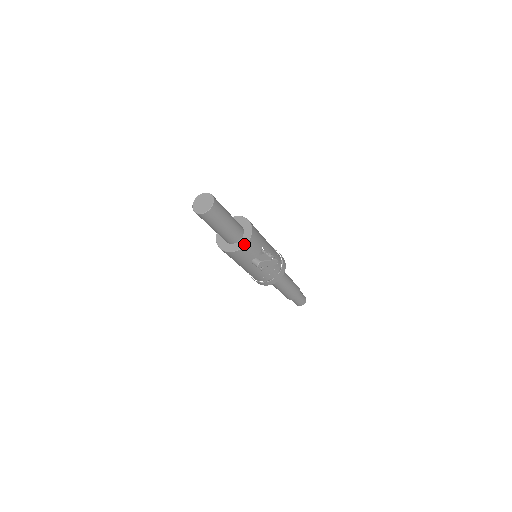
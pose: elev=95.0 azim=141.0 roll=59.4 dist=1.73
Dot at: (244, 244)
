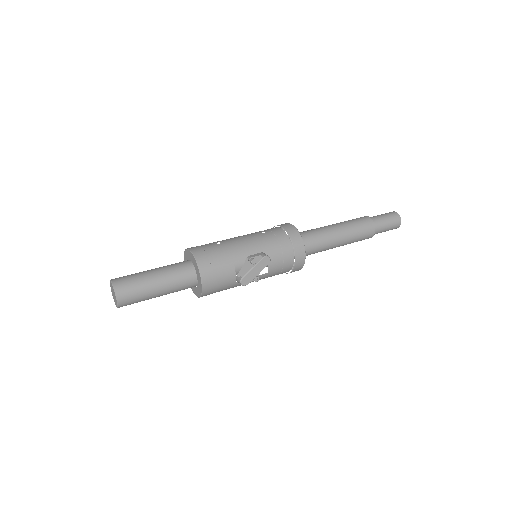
Dot at: (200, 284)
